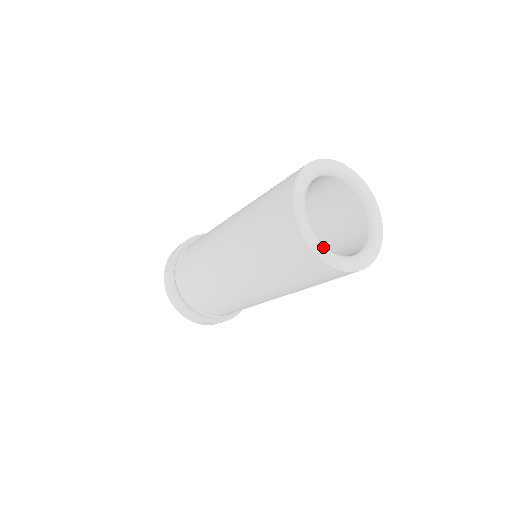
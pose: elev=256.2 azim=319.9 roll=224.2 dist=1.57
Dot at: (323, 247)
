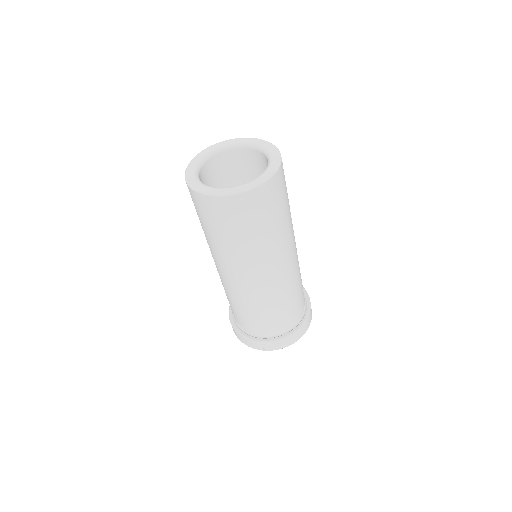
Dot at: (194, 168)
